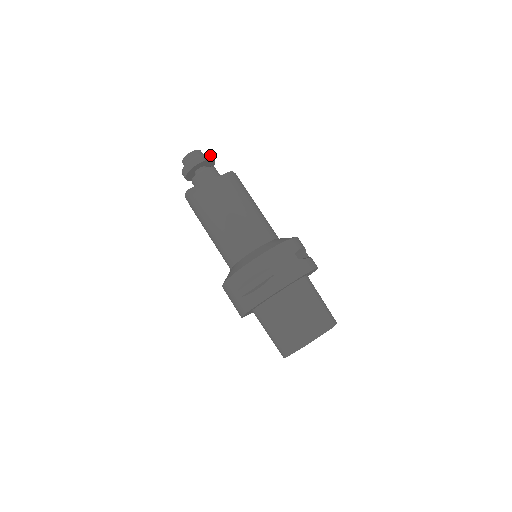
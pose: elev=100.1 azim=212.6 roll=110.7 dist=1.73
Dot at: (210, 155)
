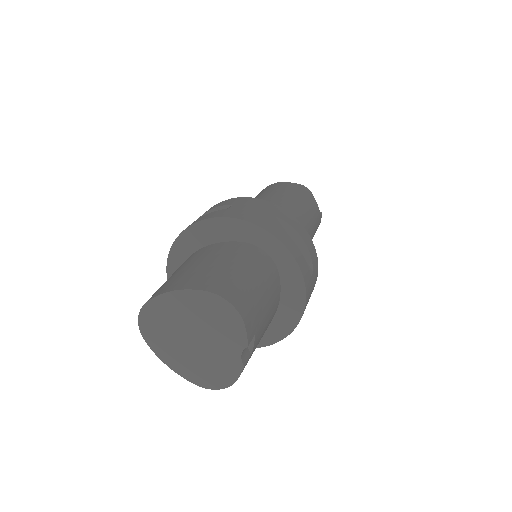
Dot at: (311, 193)
